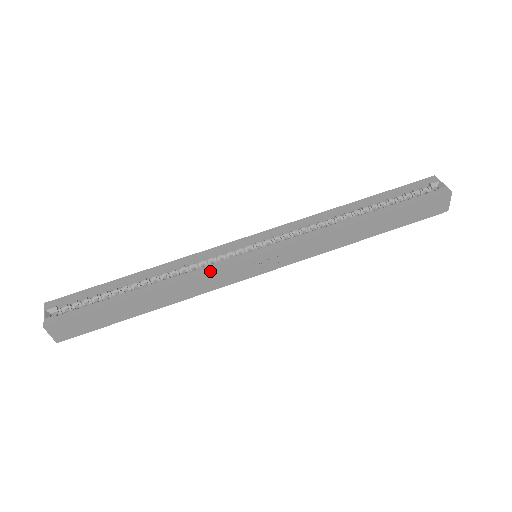
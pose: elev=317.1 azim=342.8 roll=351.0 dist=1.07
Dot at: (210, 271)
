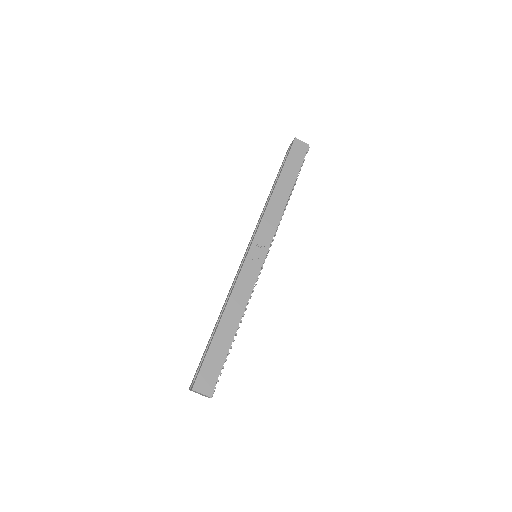
Dot at: (237, 278)
